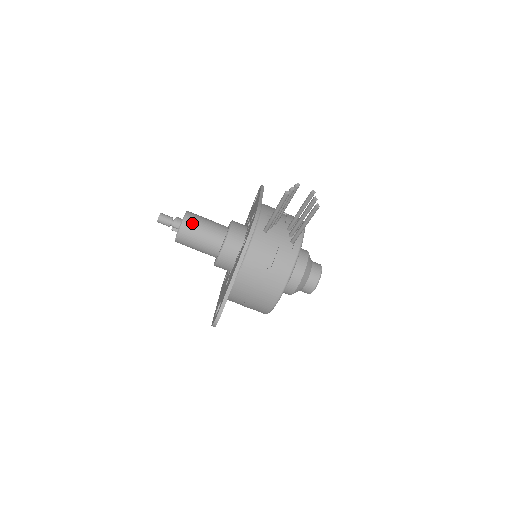
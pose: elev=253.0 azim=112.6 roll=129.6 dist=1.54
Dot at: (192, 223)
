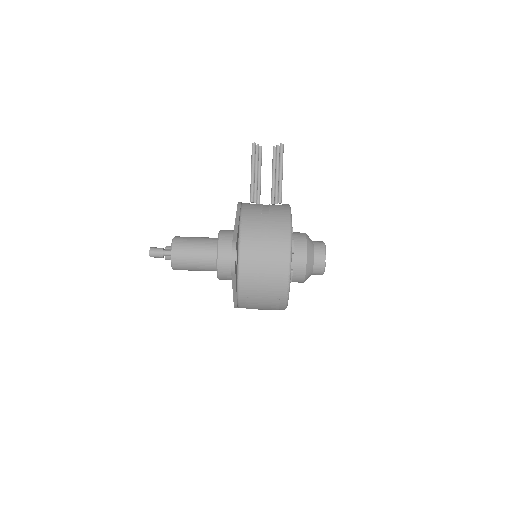
Dot at: (184, 237)
